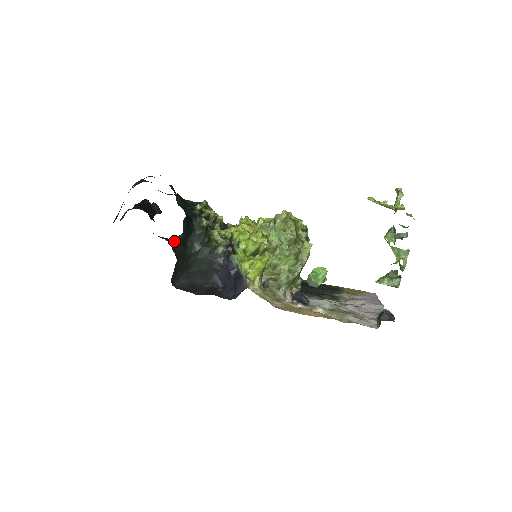
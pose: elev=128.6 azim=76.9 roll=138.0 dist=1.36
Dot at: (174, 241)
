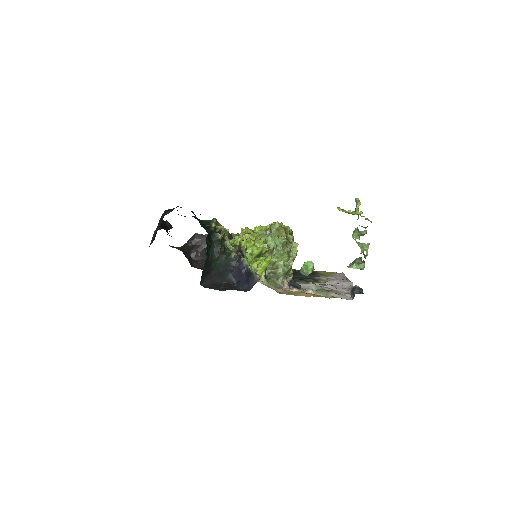
Dot at: (183, 249)
